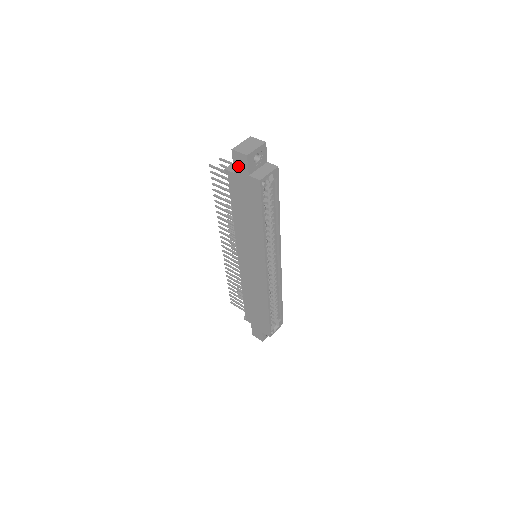
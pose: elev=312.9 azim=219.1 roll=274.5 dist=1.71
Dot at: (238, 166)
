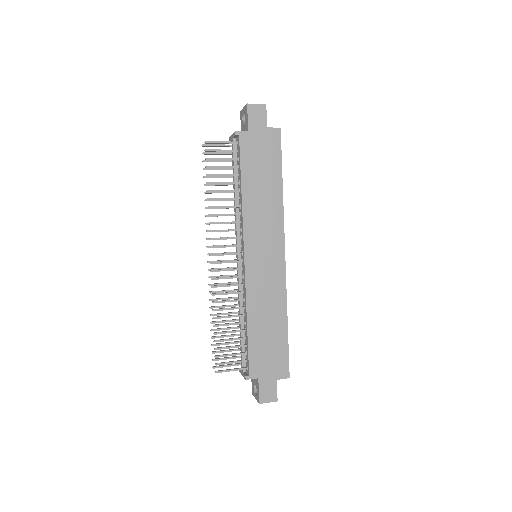
Dot at: (254, 121)
